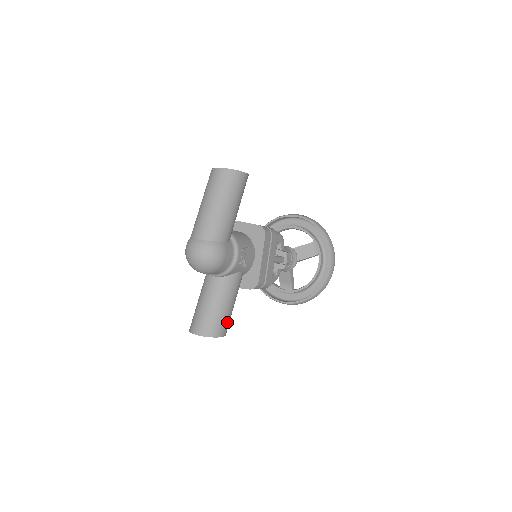
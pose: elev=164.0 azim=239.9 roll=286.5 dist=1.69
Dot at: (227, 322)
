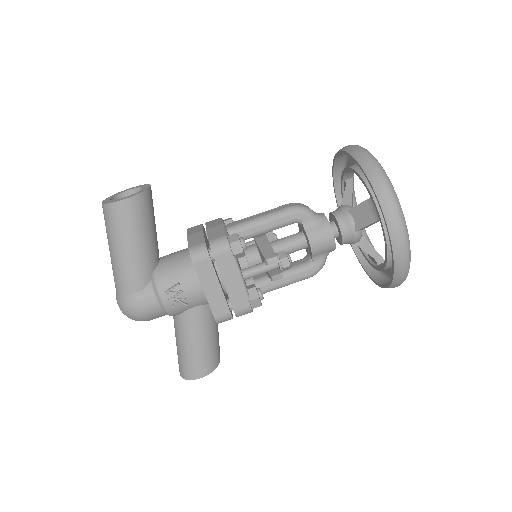
Dot at: (201, 362)
